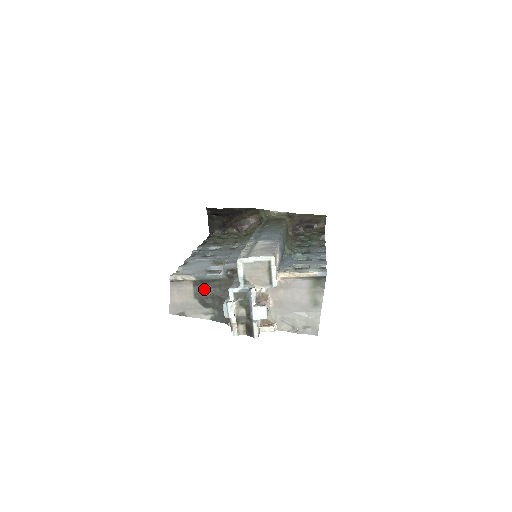
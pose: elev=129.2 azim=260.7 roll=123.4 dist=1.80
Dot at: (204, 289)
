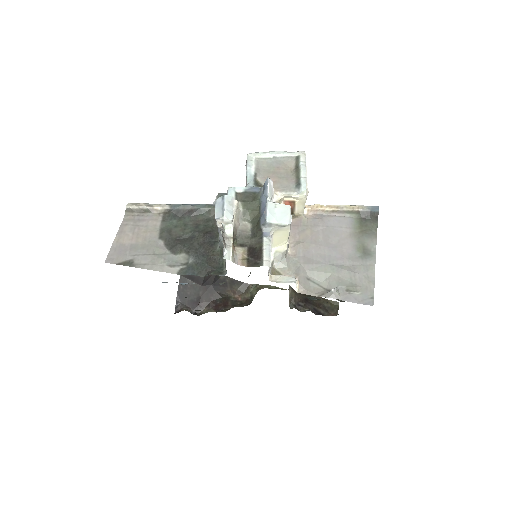
Dot at: (179, 225)
